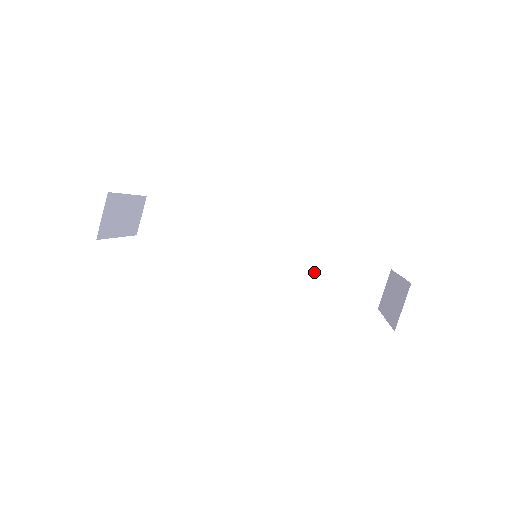
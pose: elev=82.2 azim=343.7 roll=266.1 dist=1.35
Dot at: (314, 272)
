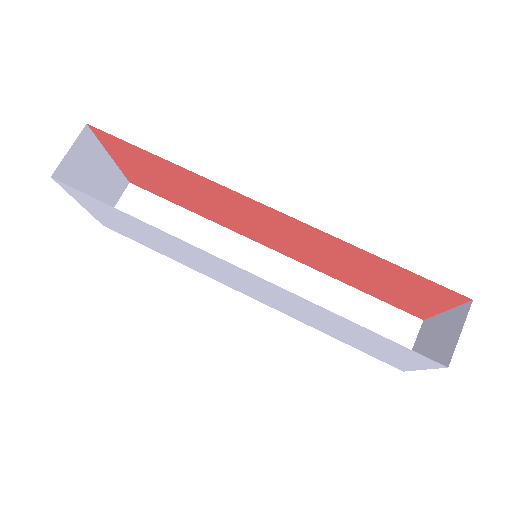
Dot at: occluded
